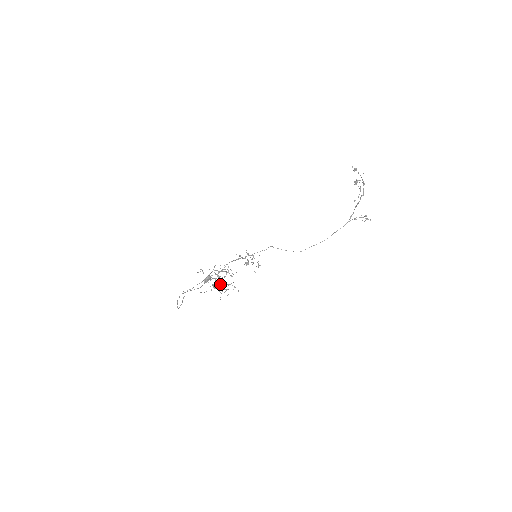
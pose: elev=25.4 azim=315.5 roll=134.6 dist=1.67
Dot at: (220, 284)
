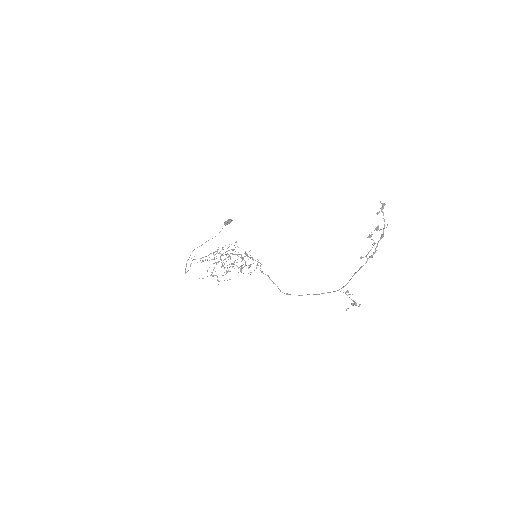
Dot at: (222, 266)
